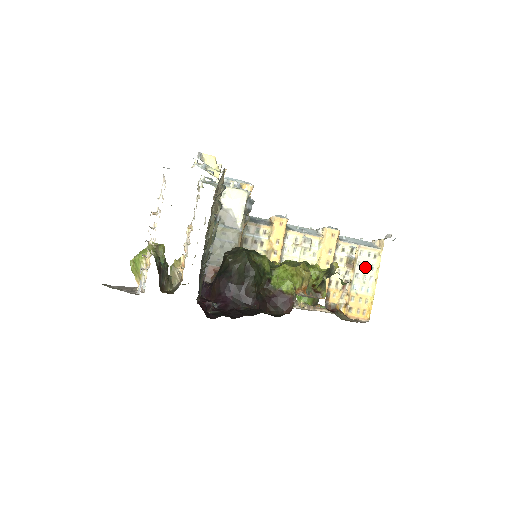
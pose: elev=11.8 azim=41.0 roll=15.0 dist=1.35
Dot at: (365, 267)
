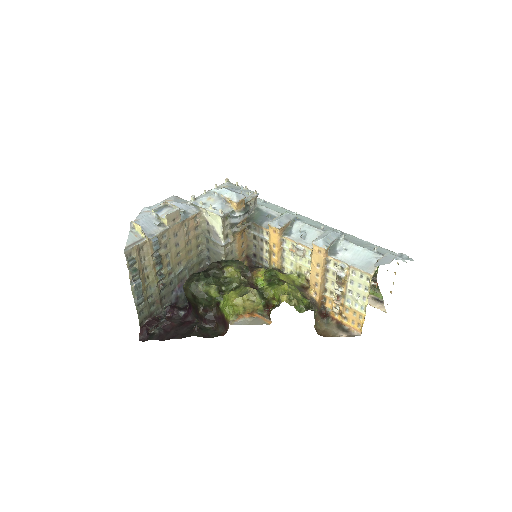
Dot at: (358, 286)
